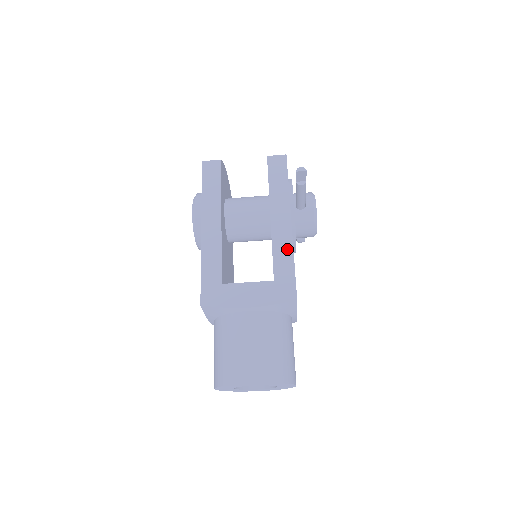
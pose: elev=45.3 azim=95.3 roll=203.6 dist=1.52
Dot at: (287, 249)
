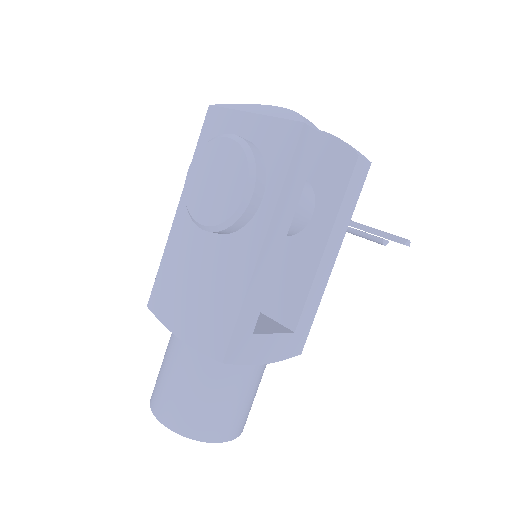
Dot at: (319, 295)
